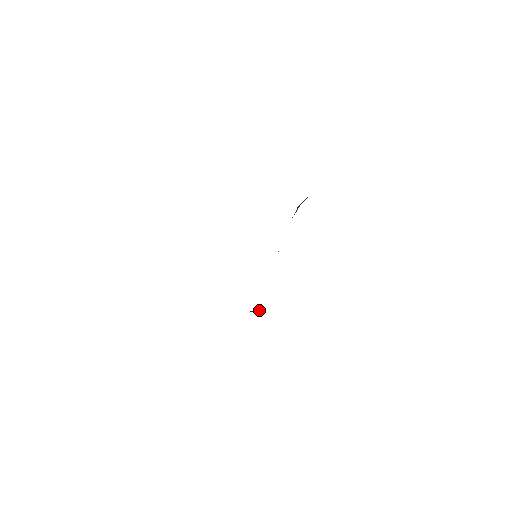
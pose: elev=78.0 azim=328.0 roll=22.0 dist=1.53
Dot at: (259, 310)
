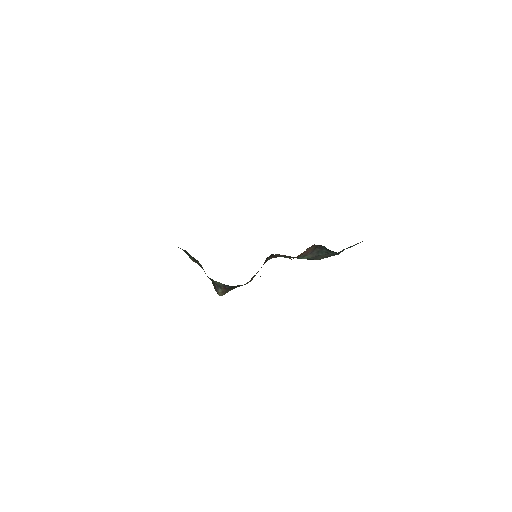
Dot at: (221, 290)
